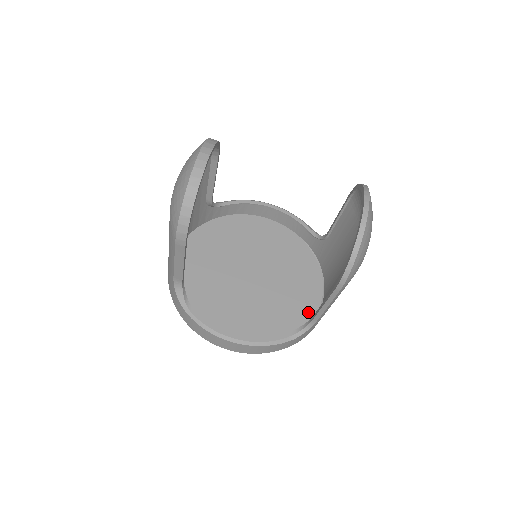
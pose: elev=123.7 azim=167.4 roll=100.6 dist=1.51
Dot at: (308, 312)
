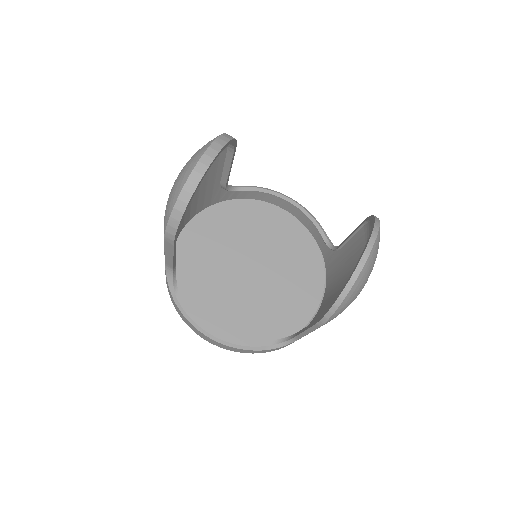
Dot at: (299, 320)
